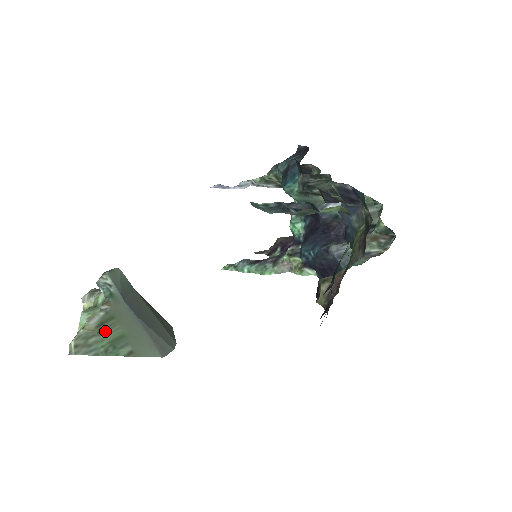
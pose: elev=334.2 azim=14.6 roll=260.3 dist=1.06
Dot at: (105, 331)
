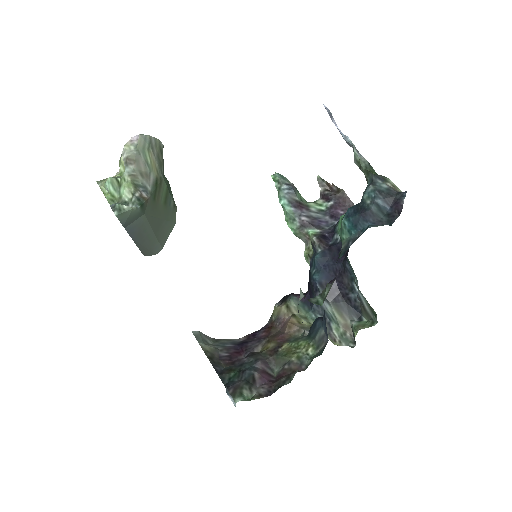
Dot at: occluded
